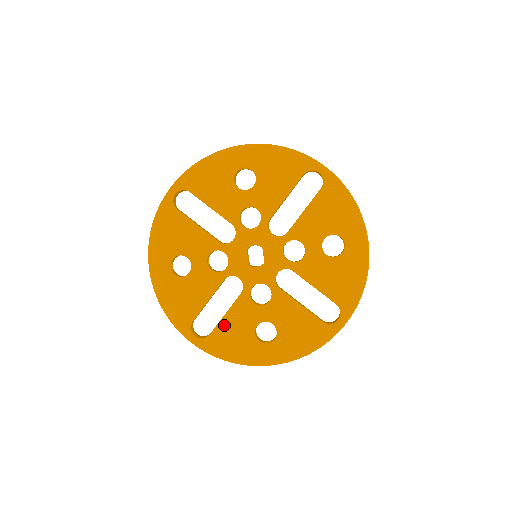
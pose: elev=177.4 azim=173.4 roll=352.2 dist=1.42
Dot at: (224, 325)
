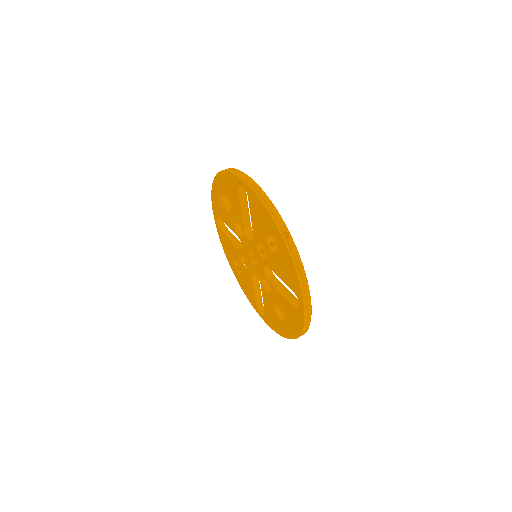
Dot at: (266, 308)
